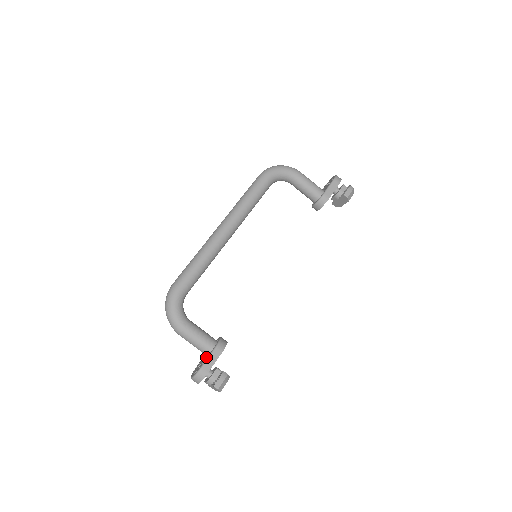
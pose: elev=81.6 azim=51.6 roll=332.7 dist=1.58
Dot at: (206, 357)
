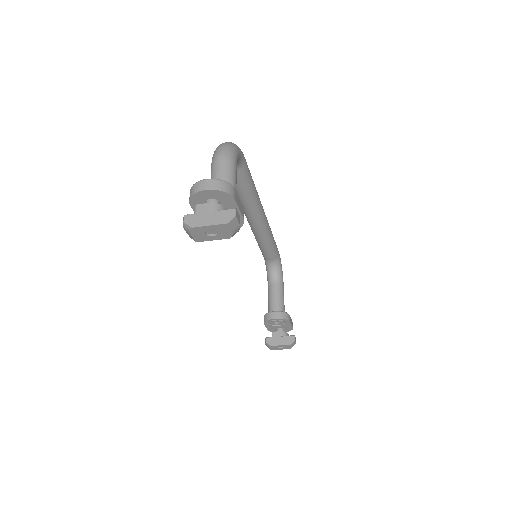
Dot at: occluded
